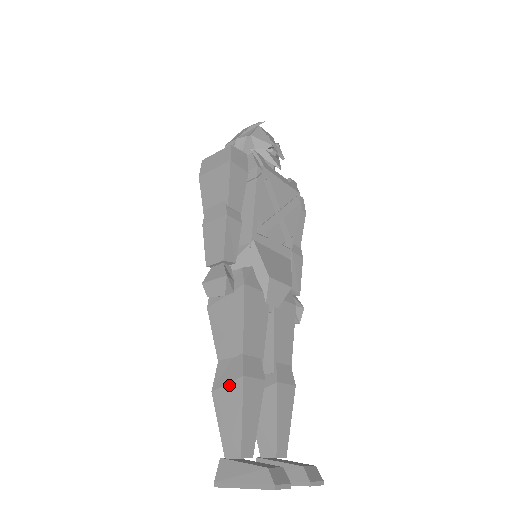
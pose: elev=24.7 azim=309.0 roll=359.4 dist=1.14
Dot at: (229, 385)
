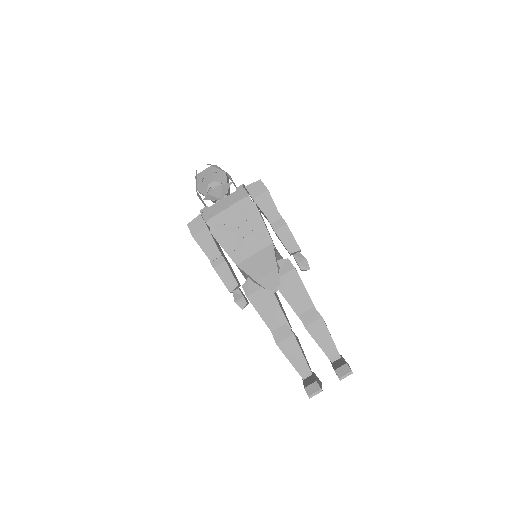
Dot at: occluded
